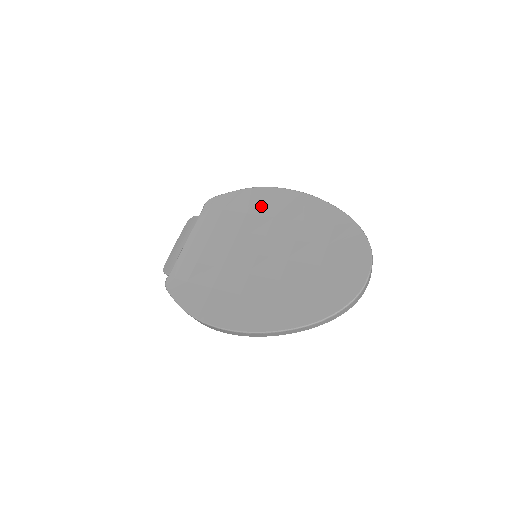
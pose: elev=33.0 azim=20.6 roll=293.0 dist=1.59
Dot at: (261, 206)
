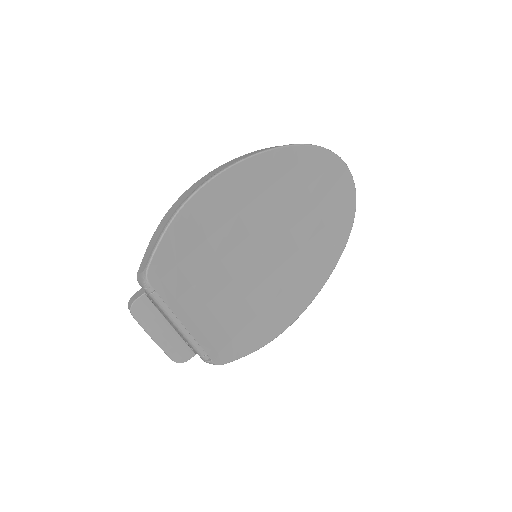
Dot at: (213, 218)
